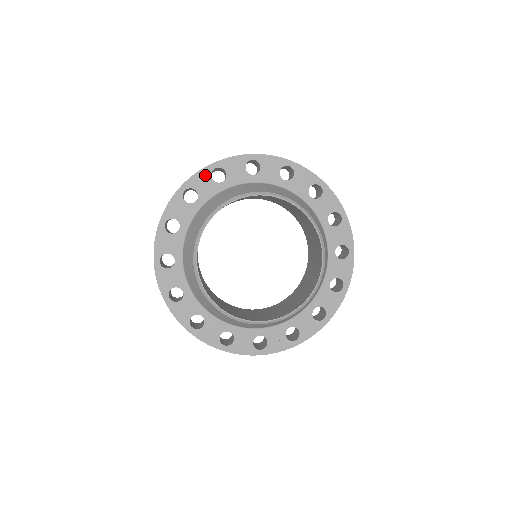
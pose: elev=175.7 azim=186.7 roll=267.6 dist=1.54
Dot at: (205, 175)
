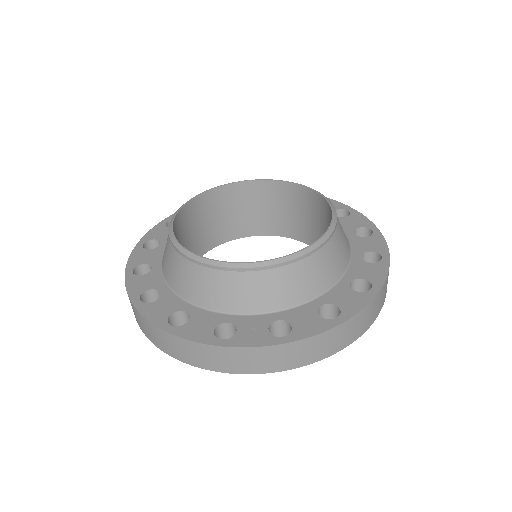
Dot at: occluded
